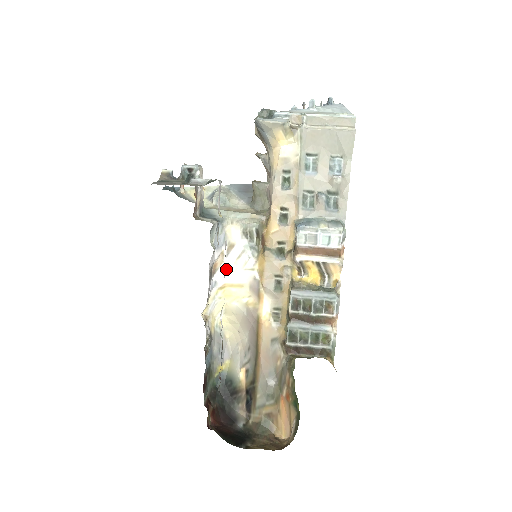
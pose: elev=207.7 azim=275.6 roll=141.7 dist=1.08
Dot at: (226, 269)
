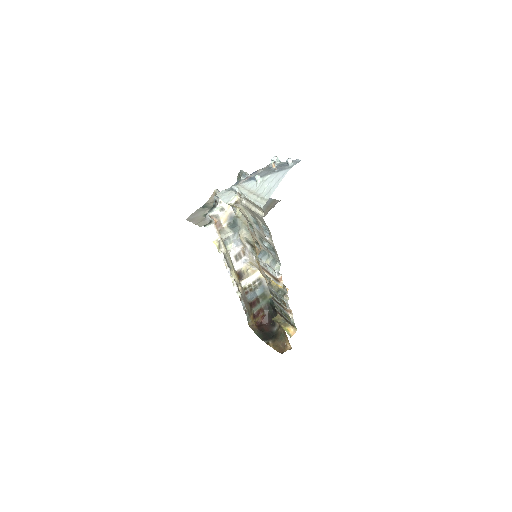
Dot at: (248, 255)
